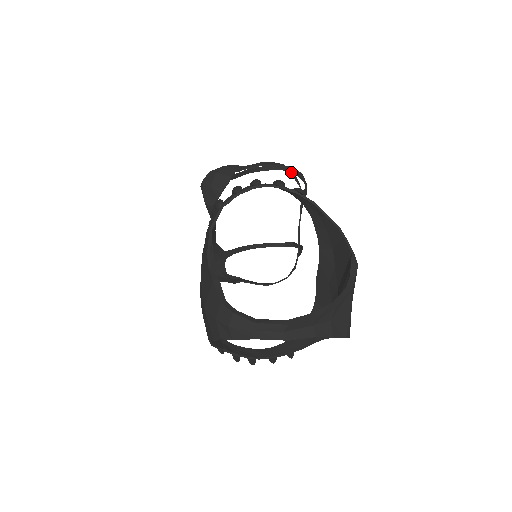
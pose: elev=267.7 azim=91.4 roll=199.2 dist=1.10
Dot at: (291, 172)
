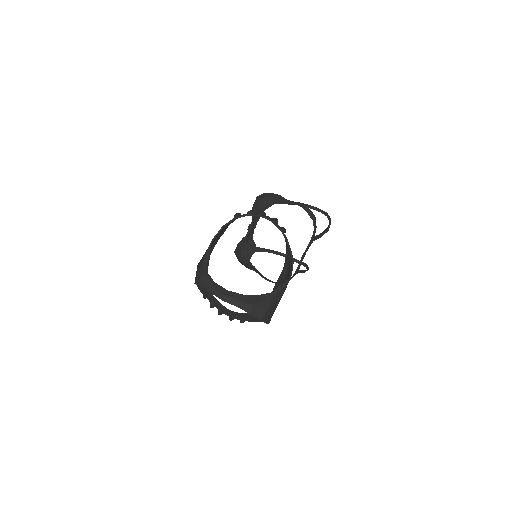
Dot at: (313, 217)
